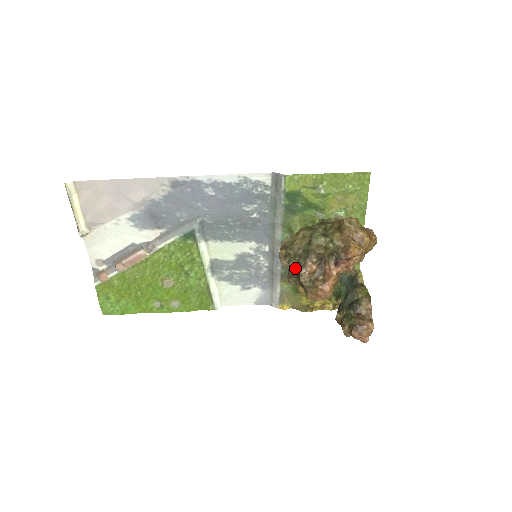
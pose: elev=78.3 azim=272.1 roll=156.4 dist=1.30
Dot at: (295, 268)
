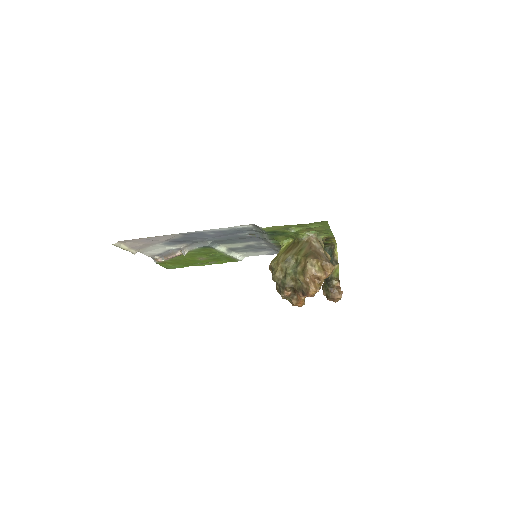
Dot at: occluded
